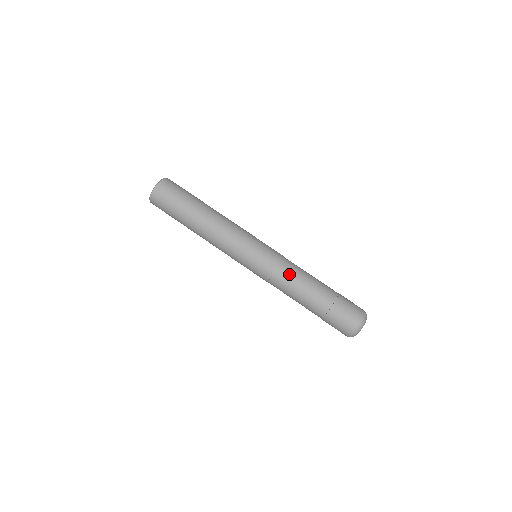
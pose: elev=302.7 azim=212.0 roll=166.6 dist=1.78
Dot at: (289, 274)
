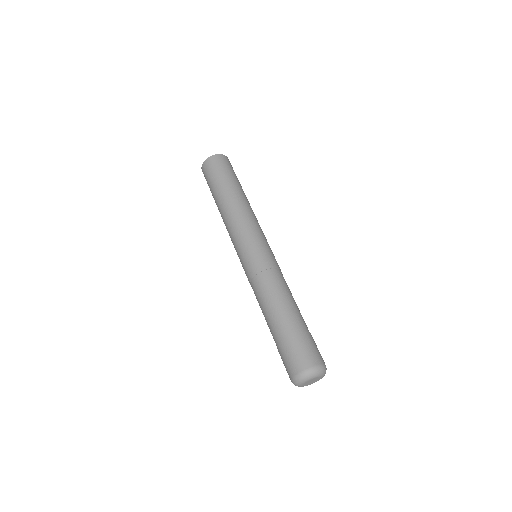
Dot at: (264, 285)
